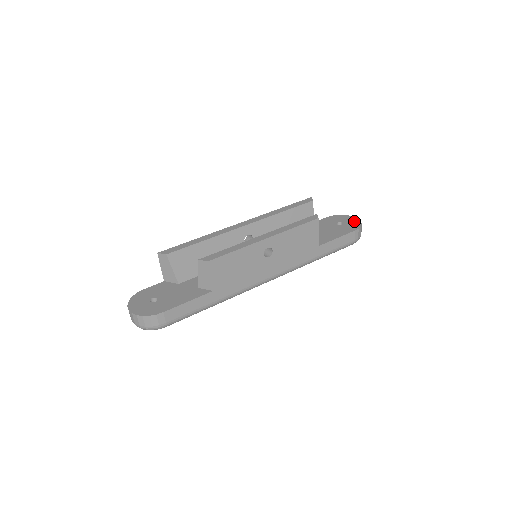
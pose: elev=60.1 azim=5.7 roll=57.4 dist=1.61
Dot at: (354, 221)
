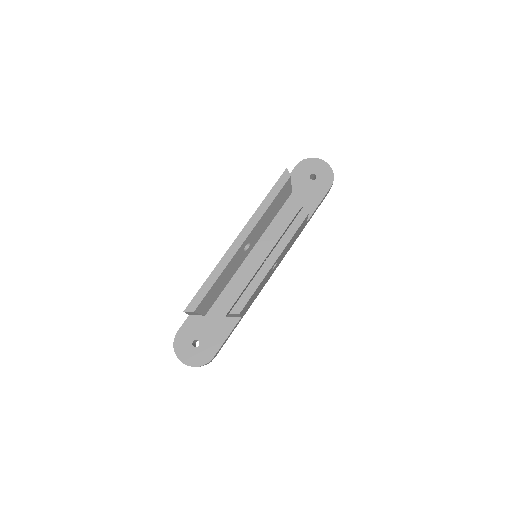
Dot at: (325, 169)
